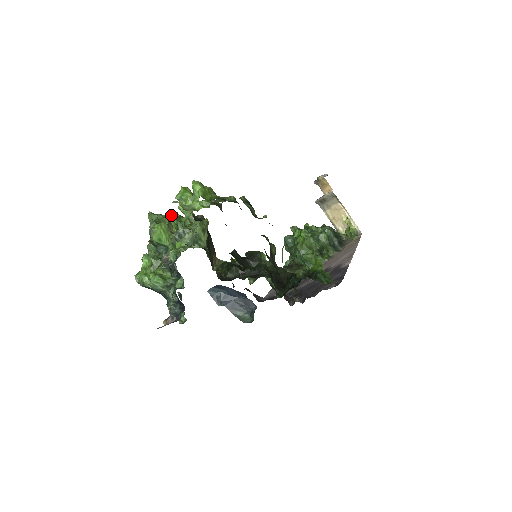
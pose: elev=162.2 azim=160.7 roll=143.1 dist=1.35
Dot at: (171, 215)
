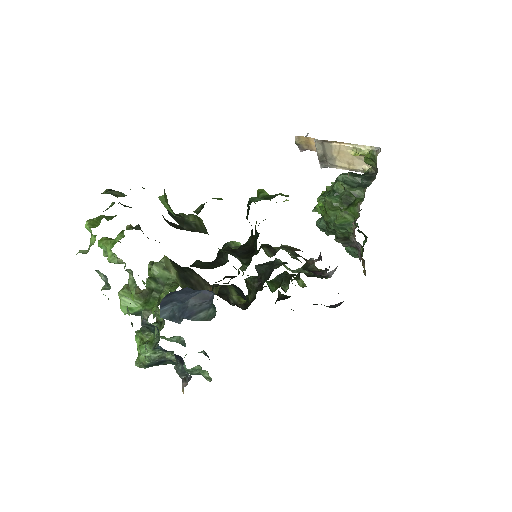
Dot at: occluded
